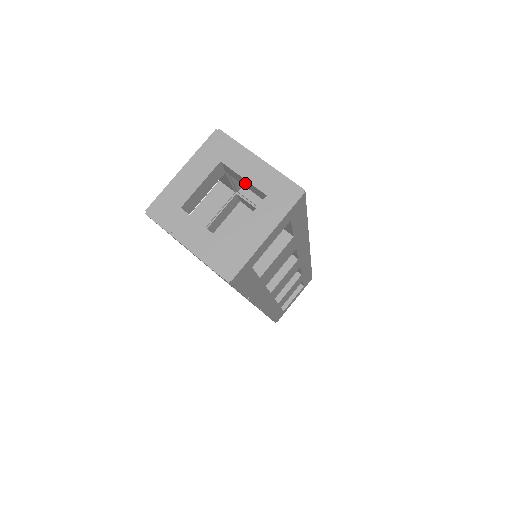
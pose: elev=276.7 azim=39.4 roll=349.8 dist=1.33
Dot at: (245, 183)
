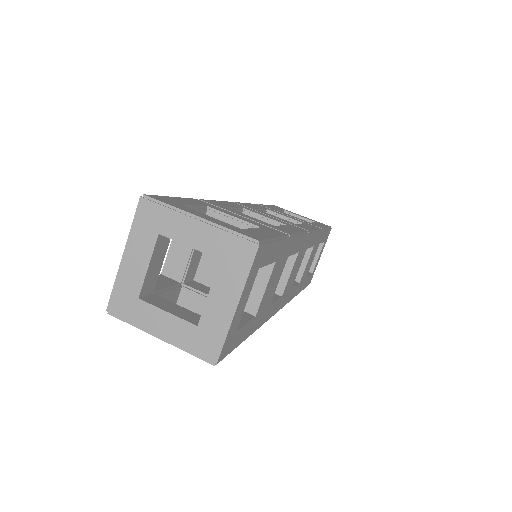
Dot at: occluded
